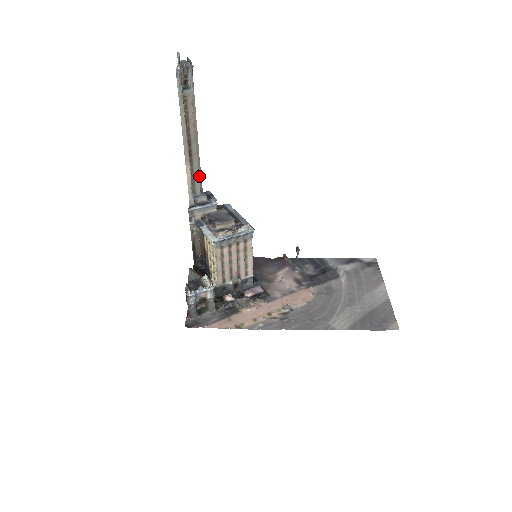
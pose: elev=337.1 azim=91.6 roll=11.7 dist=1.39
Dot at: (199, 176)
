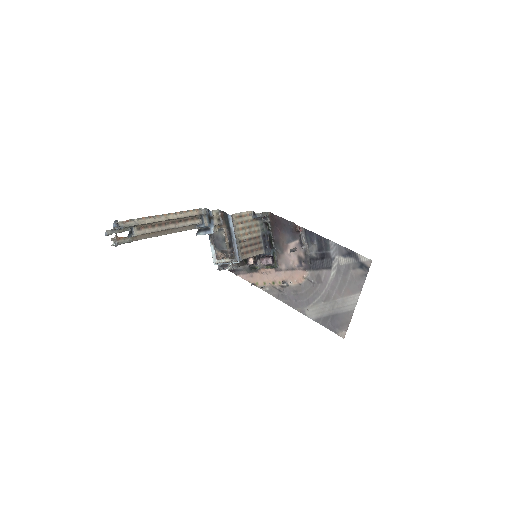
Dot at: (193, 216)
